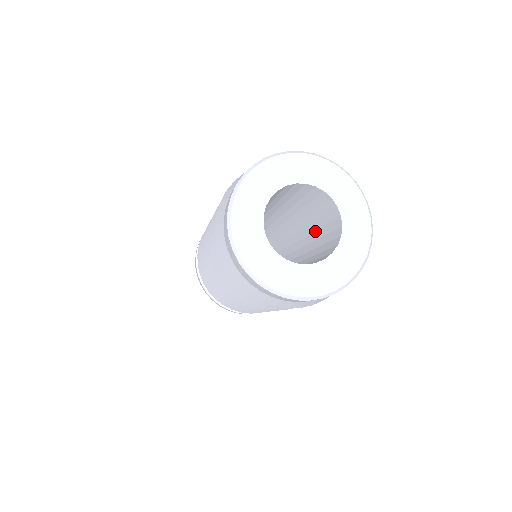
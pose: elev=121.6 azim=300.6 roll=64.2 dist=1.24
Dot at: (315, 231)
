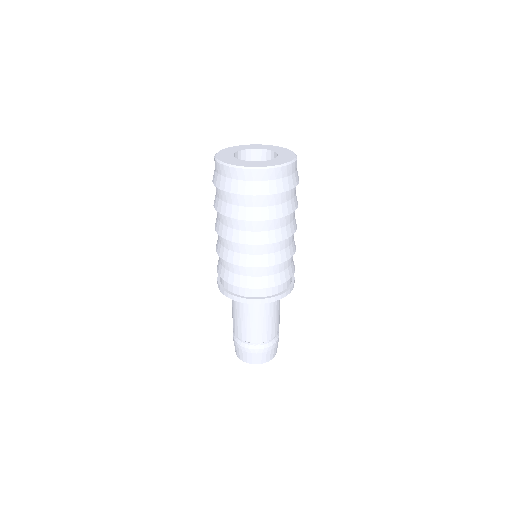
Dot at: occluded
